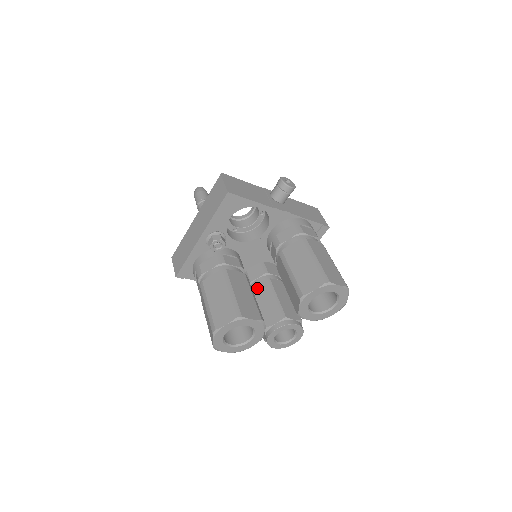
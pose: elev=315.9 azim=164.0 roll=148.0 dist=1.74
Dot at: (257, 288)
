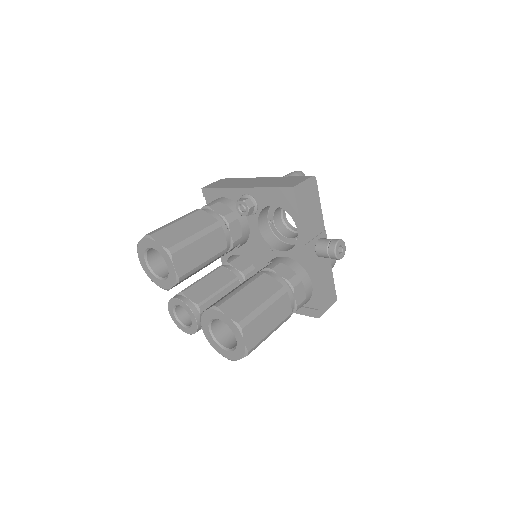
Dot at: (224, 270)
